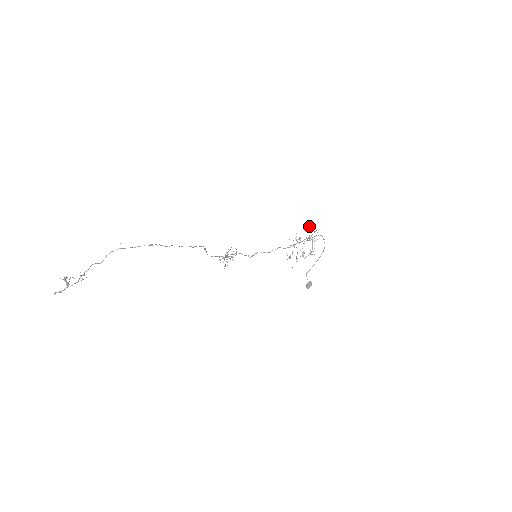
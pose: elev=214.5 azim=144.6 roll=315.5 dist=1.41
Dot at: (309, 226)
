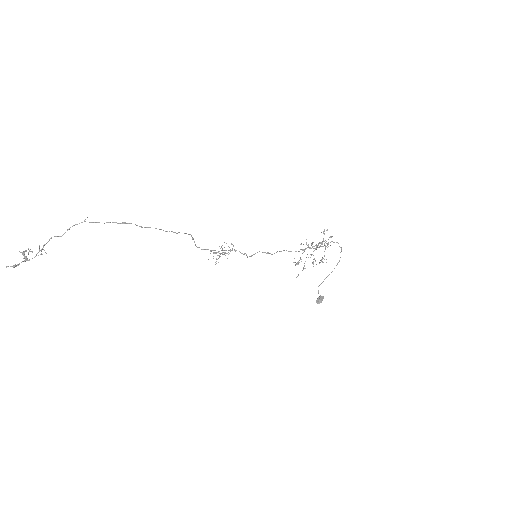
Dot at: occluded
